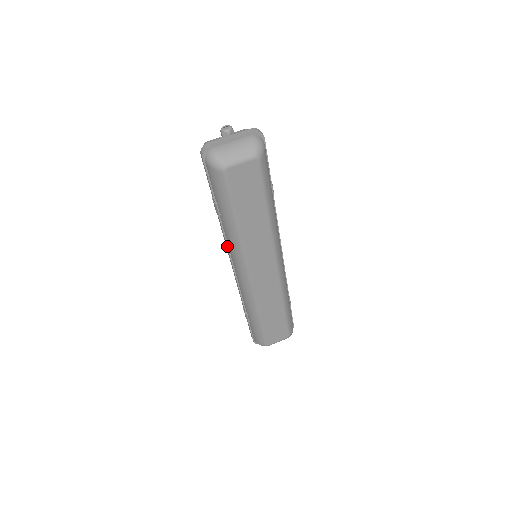
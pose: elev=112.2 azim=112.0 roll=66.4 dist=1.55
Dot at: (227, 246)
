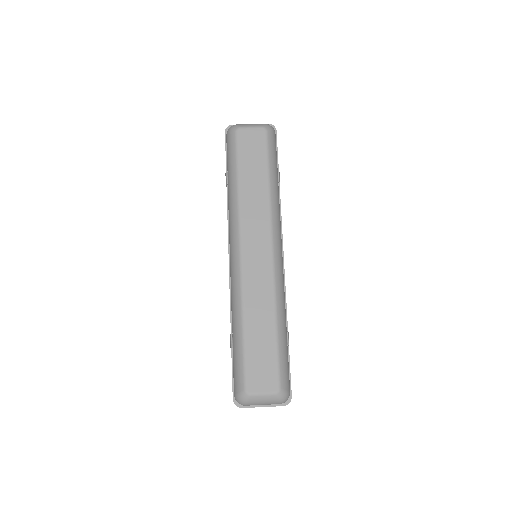
Dot at: (228, 224)
